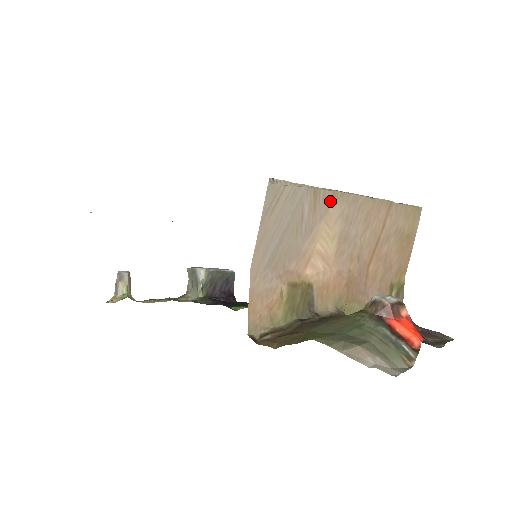
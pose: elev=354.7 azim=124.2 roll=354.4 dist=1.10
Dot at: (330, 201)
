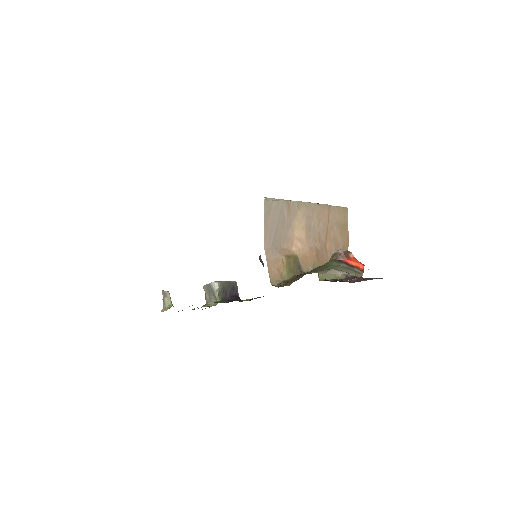
Dot at: (297, 207)
